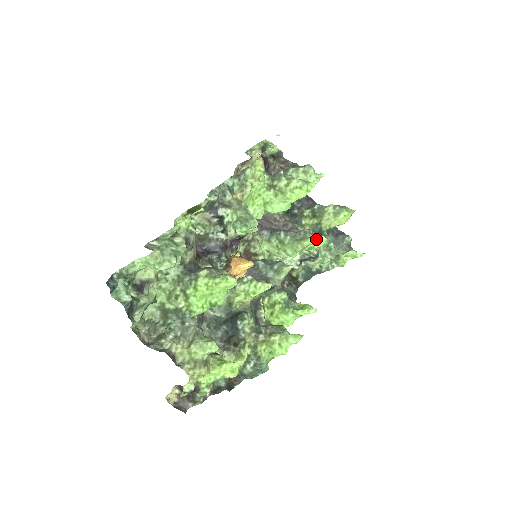
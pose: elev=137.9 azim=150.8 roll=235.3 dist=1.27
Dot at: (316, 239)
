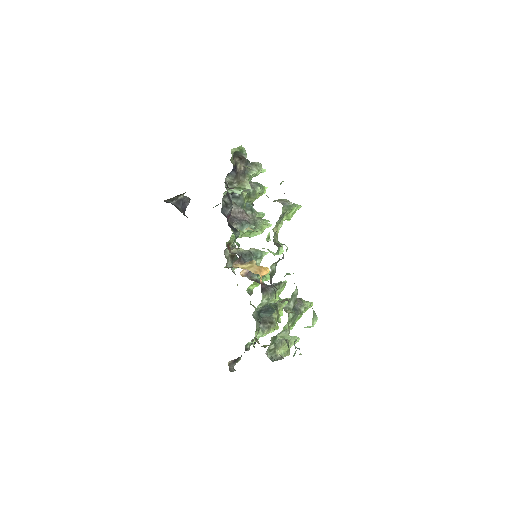
Dot at: occluded
